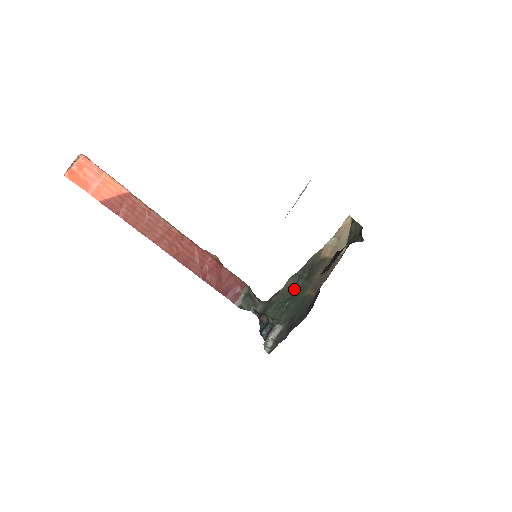
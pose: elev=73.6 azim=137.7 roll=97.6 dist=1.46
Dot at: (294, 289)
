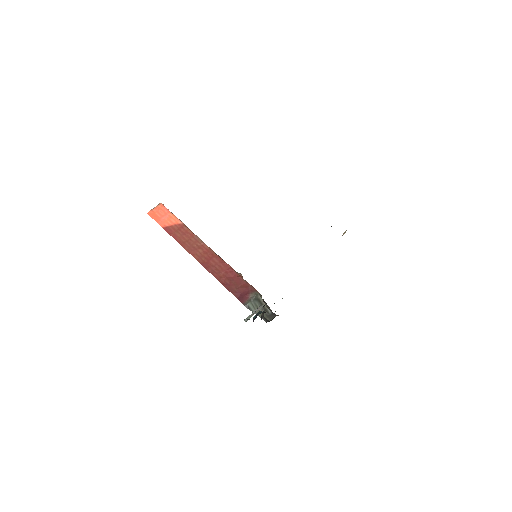
Dot at: occluded
